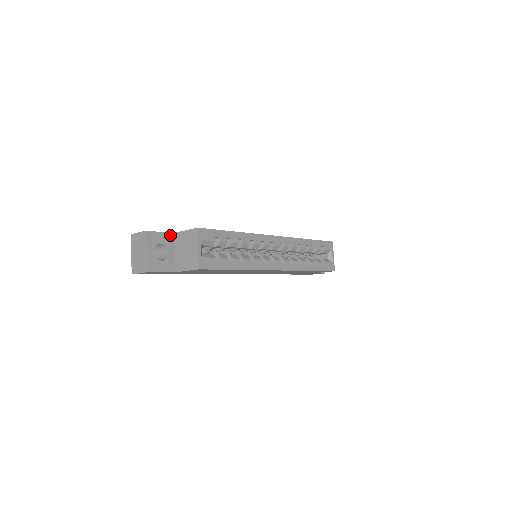
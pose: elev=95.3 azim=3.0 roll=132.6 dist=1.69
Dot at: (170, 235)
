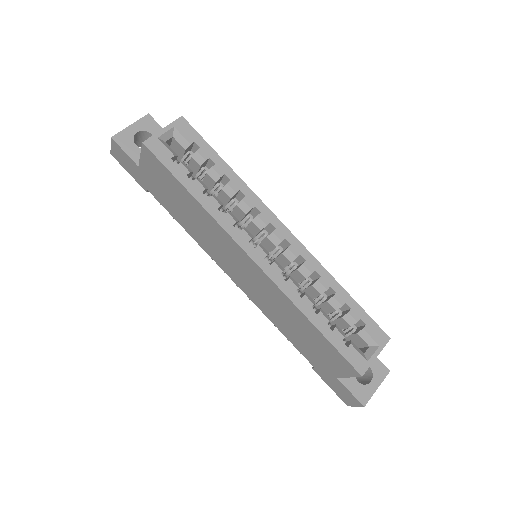
Dot at: occluded
